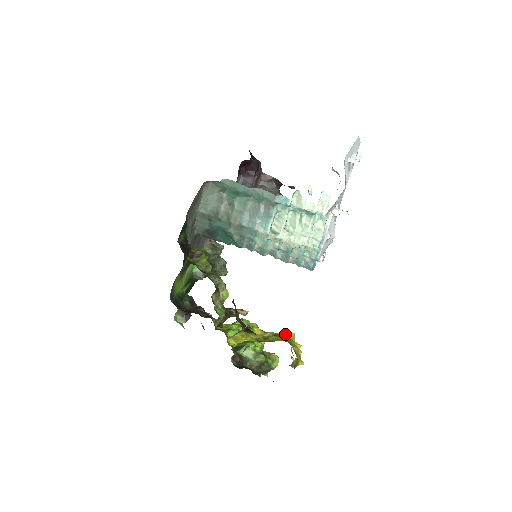
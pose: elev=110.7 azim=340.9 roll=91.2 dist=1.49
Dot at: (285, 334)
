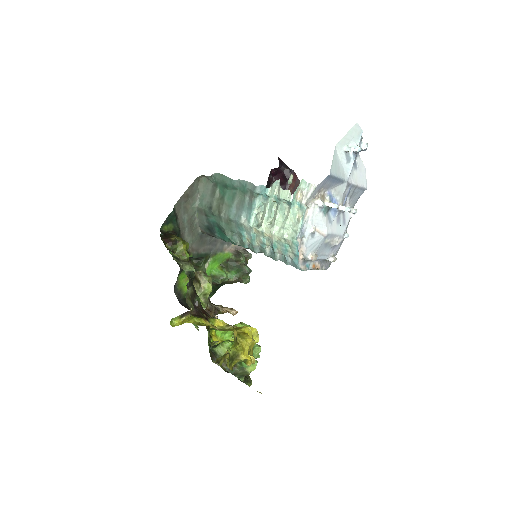
Dot at: (243, 327)
